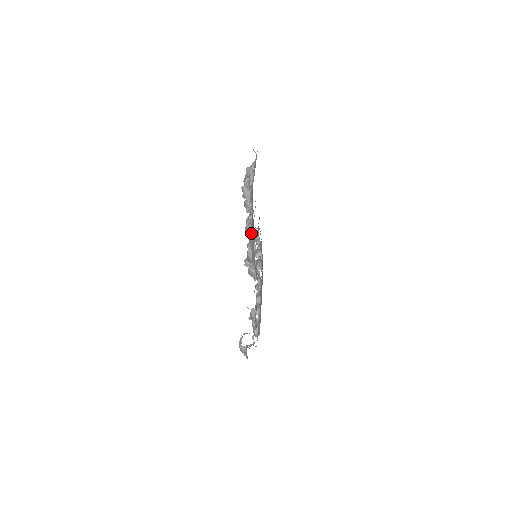
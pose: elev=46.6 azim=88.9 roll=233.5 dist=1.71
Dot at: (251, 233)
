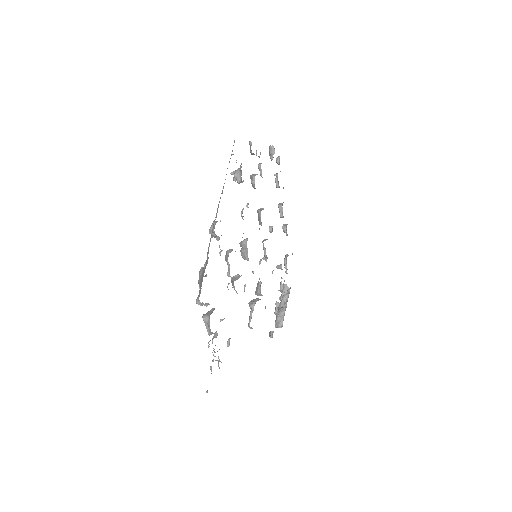
Dot at: occluded
